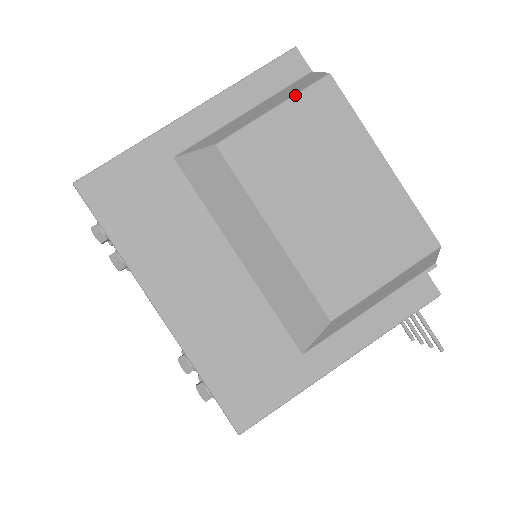
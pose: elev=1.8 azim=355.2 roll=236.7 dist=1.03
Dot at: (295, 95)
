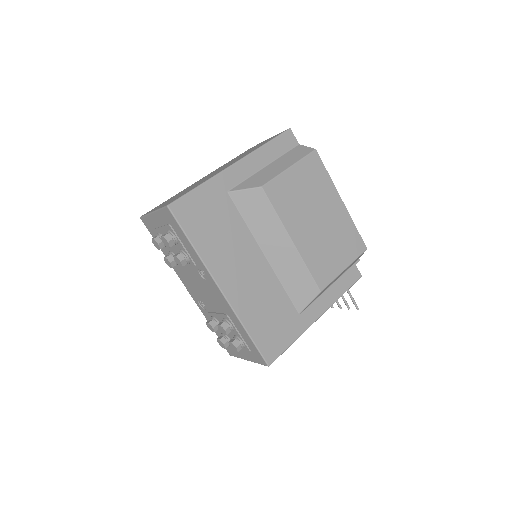
Dot at: (300, 160)
